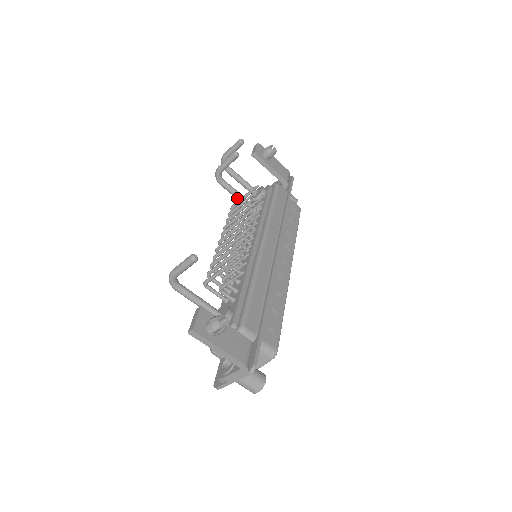
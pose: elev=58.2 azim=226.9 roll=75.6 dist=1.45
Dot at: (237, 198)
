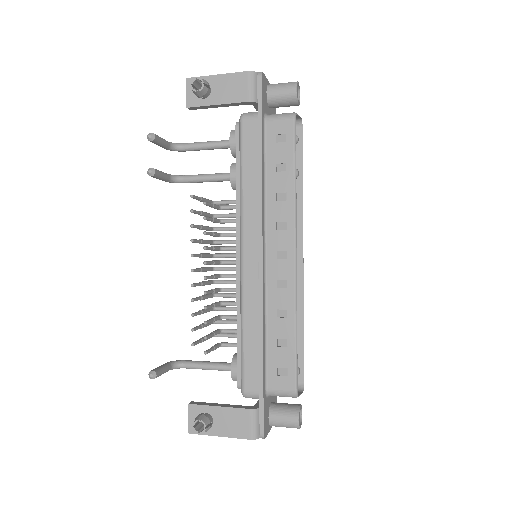
Dot at: occluded
